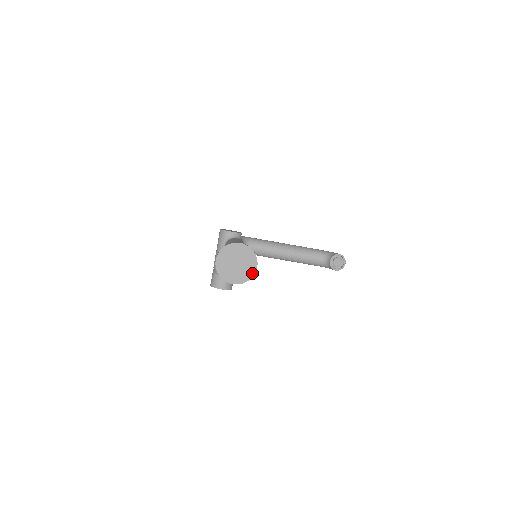
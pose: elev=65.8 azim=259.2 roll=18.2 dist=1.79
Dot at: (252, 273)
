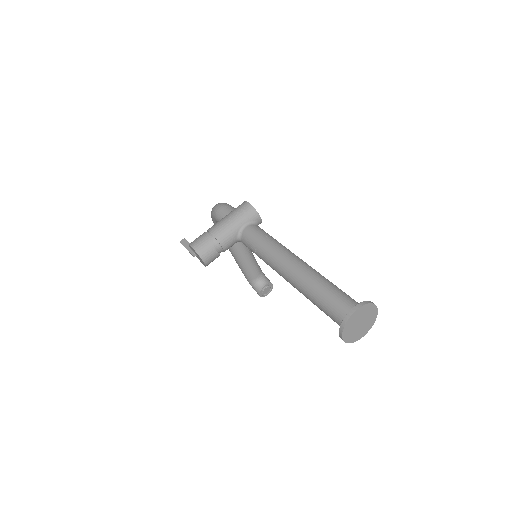
Dot at: (358, 338)
